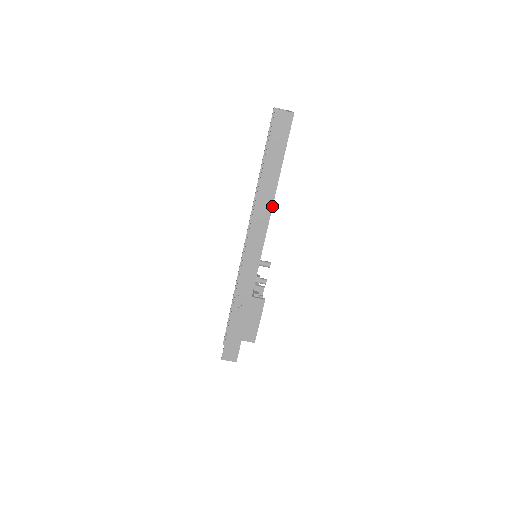
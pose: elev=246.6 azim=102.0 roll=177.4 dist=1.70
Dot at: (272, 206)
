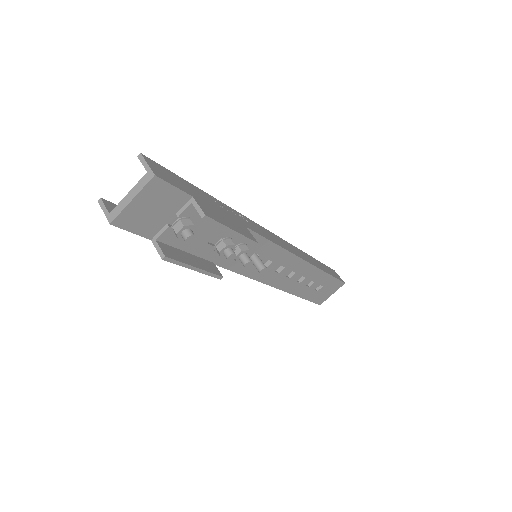
Dot at: (309, 263)
